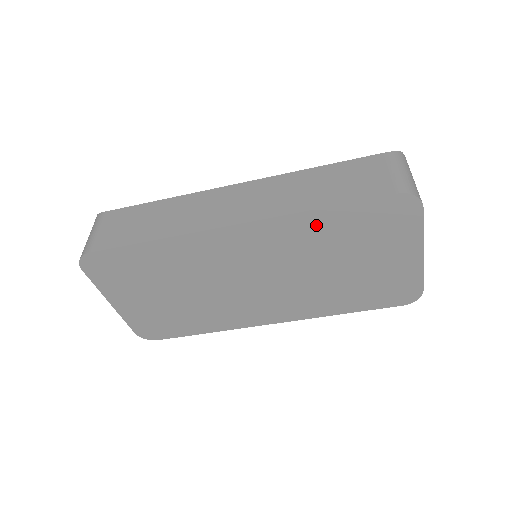
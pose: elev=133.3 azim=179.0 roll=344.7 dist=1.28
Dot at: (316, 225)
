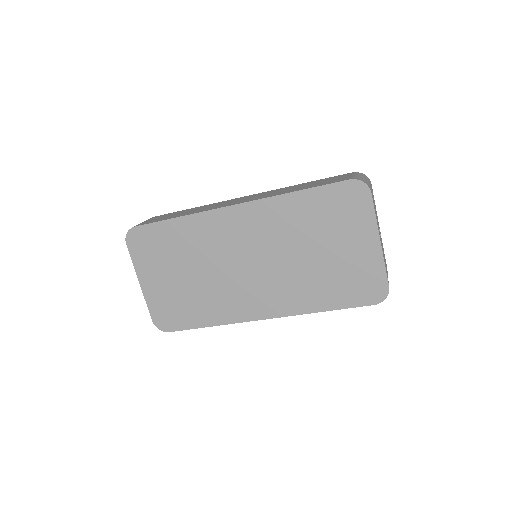
Dot at: (293, 207)
